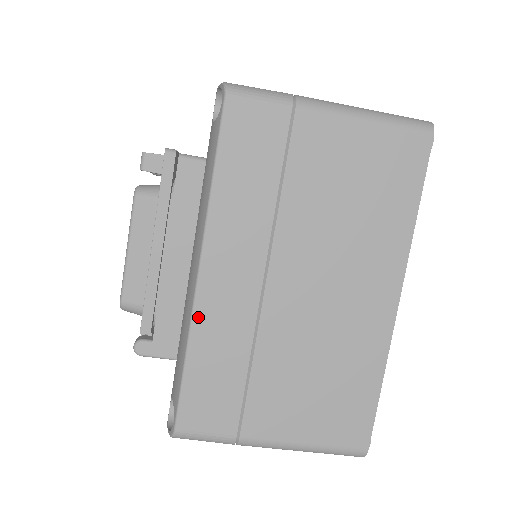
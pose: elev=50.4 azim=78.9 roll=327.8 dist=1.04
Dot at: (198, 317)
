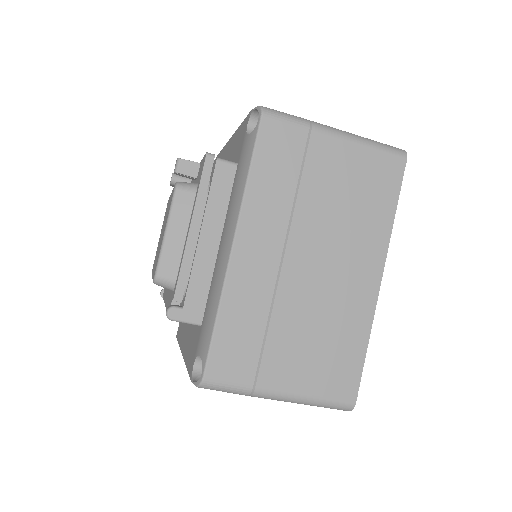
Dot at: (229, 283)
